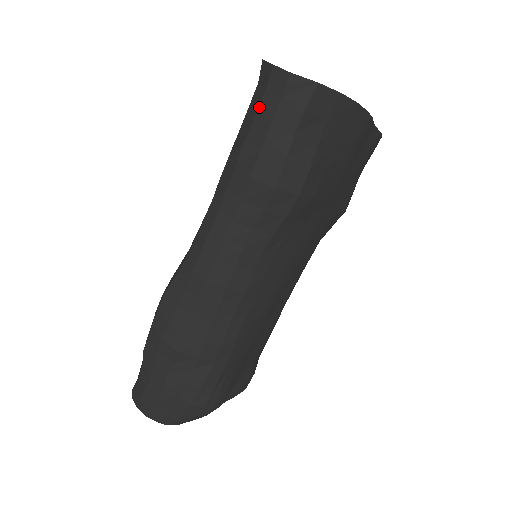
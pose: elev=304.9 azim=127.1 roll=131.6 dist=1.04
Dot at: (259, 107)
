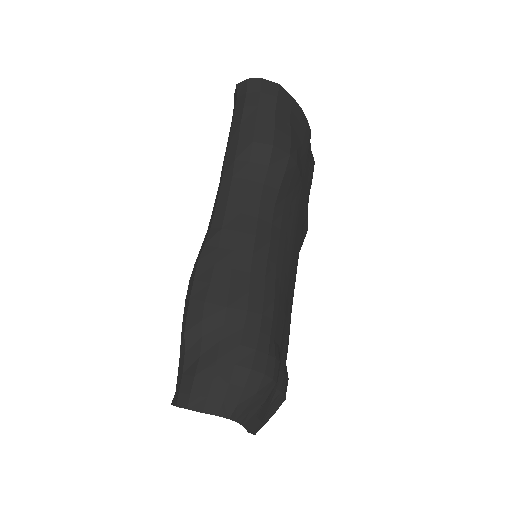
Dot at: (245, 103)
